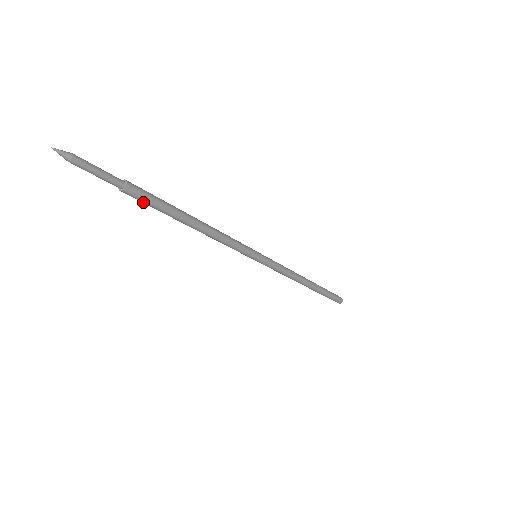
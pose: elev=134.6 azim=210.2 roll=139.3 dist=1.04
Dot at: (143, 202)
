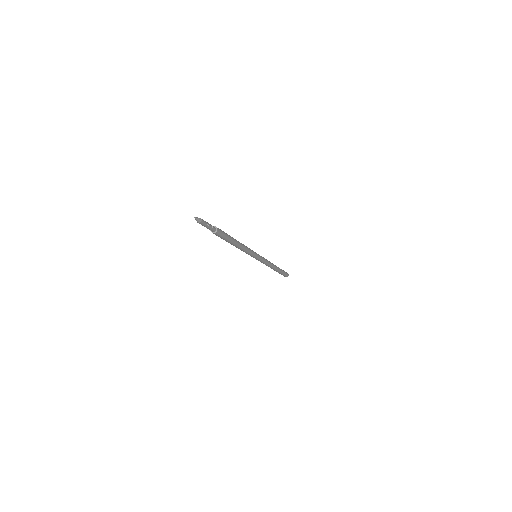
Dot at: (222, 236)
